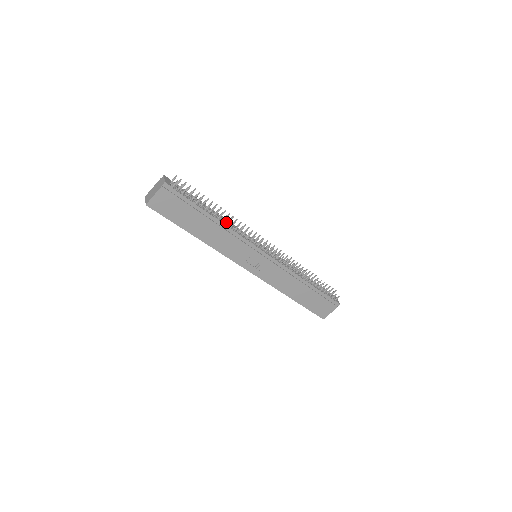
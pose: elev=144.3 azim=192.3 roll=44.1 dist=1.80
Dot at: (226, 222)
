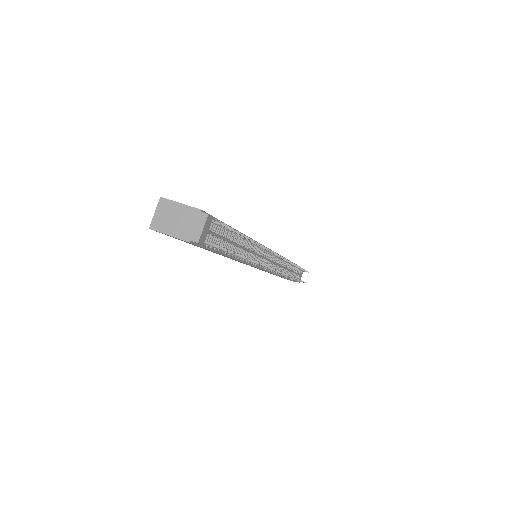
Dot at: (249, 251)
